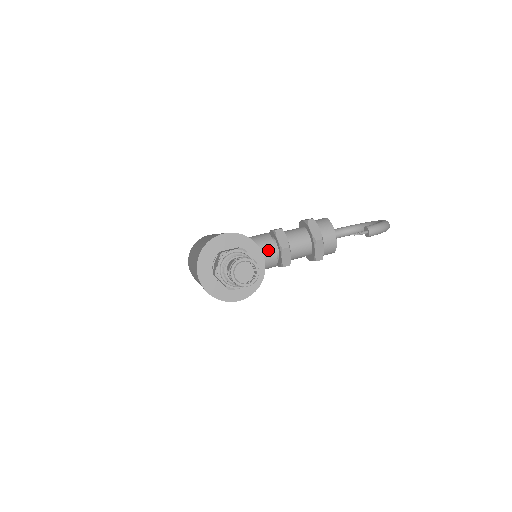
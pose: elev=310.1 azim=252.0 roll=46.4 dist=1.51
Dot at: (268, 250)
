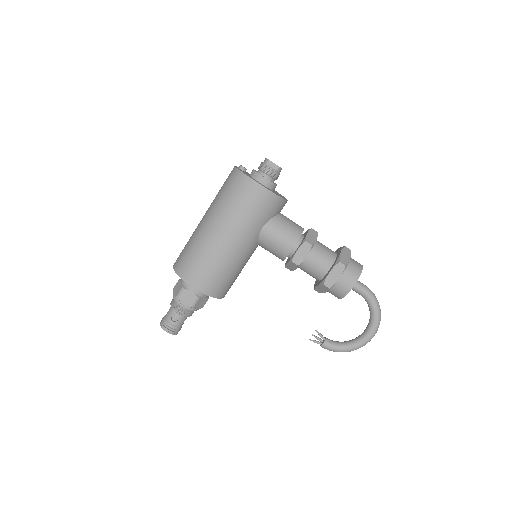
Dot at: (276, 256)
